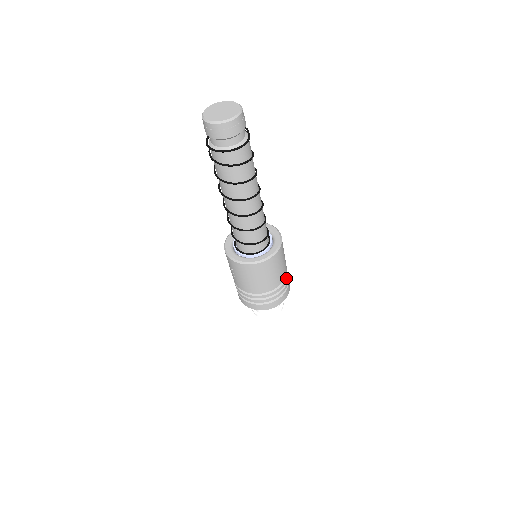
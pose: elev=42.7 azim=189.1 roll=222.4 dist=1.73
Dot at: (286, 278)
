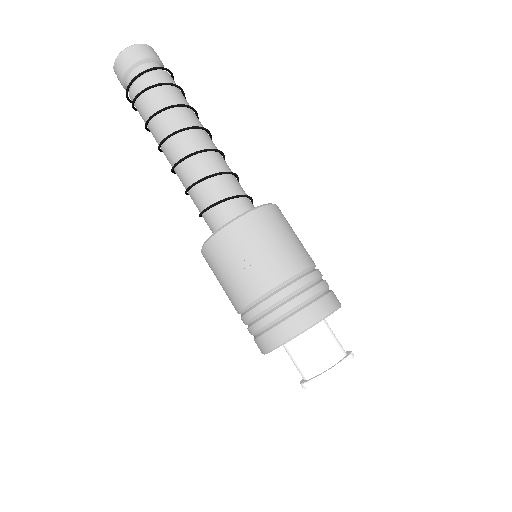
Dot at: occluded
